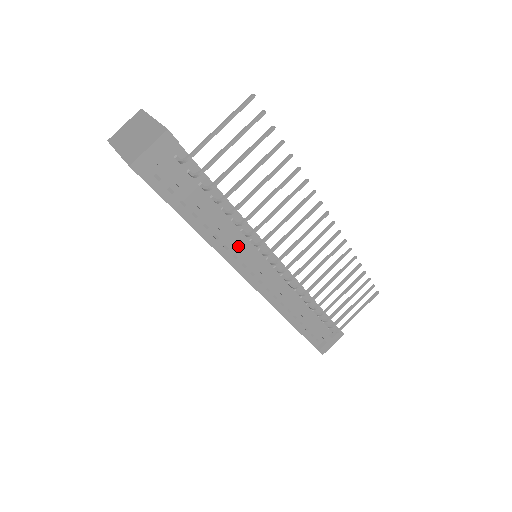
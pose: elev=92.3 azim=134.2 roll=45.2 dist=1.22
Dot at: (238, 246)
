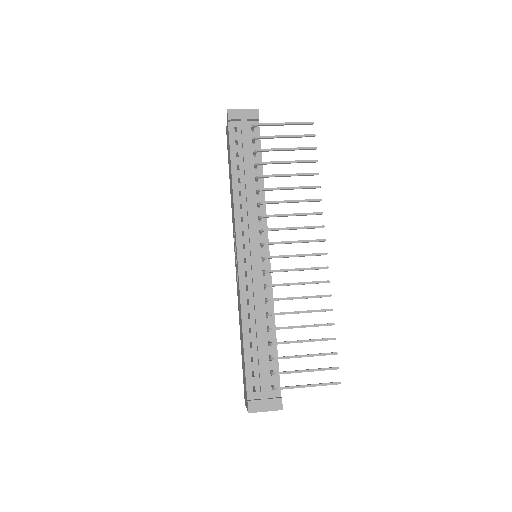
Dot at: (249, 209)
